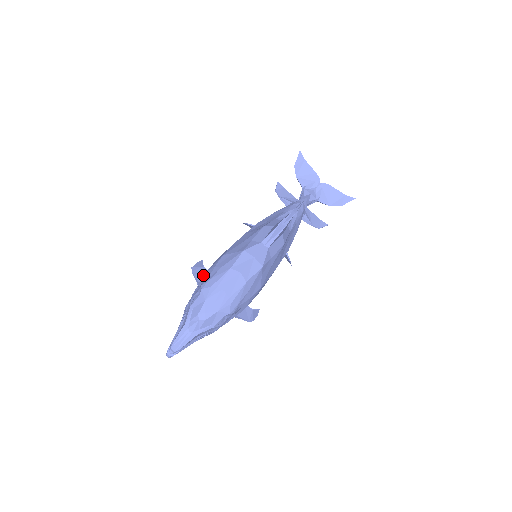
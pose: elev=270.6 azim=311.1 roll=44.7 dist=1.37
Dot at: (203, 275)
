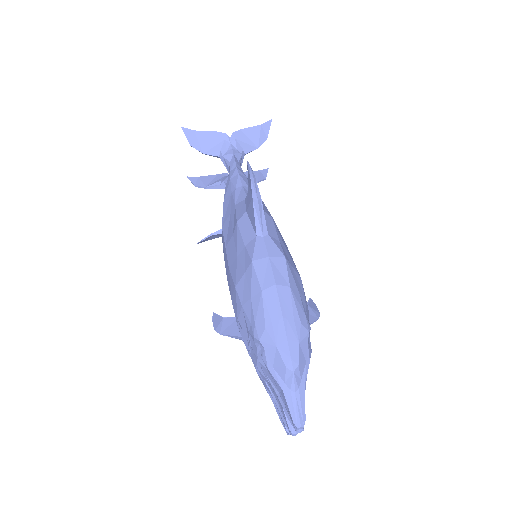
Dot at: (234, 325)
